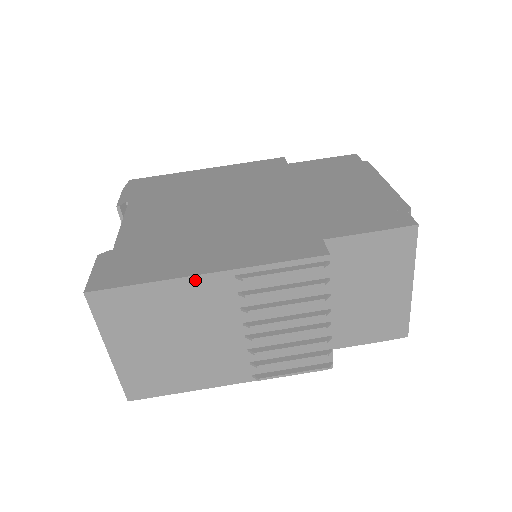
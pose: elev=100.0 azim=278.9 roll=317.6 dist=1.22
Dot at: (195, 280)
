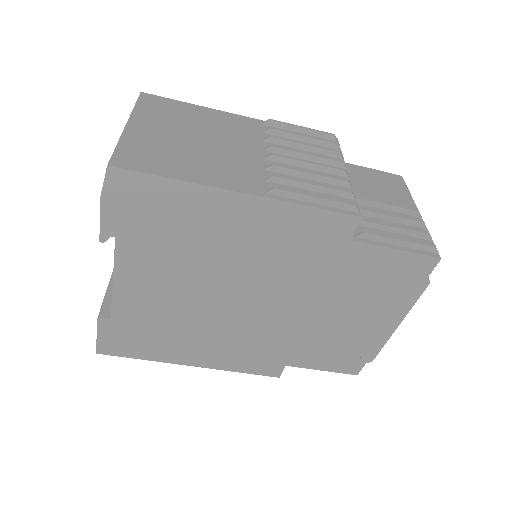
Dot at: (181, 361)
